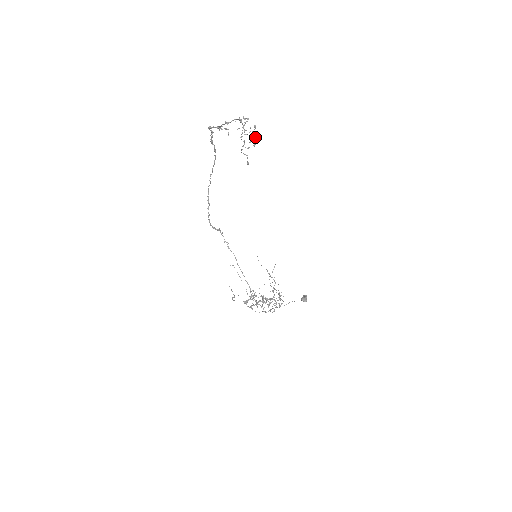
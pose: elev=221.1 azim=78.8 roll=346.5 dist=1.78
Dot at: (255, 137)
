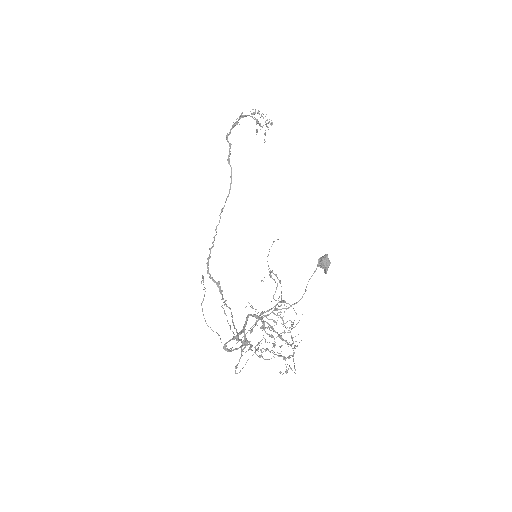
Dot at: (269, 122)
